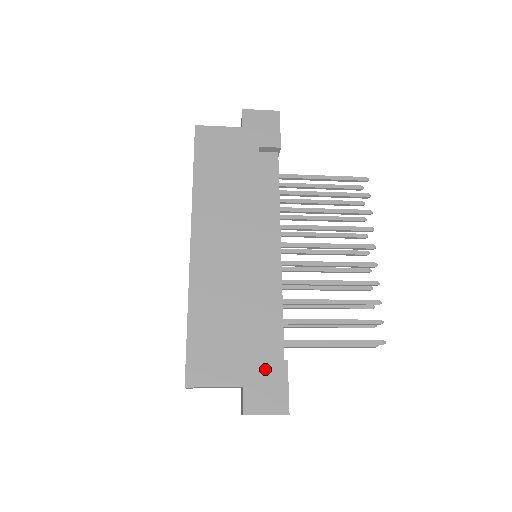
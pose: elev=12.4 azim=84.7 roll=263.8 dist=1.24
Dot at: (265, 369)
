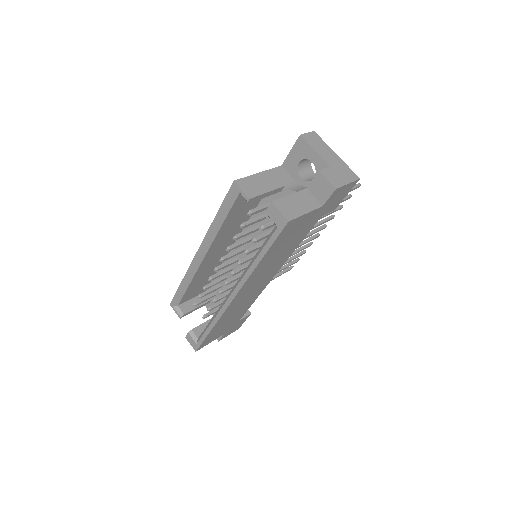
Dot at: occluded
